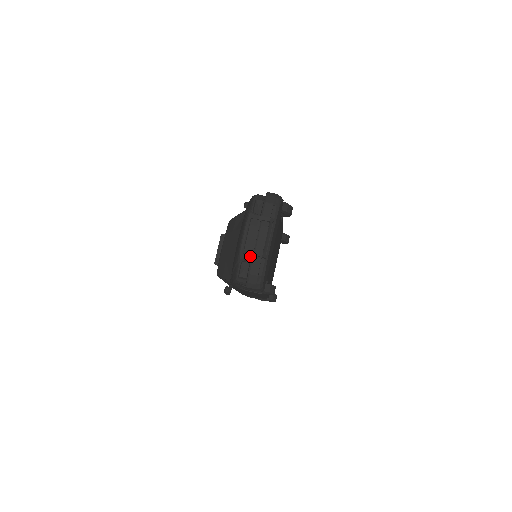
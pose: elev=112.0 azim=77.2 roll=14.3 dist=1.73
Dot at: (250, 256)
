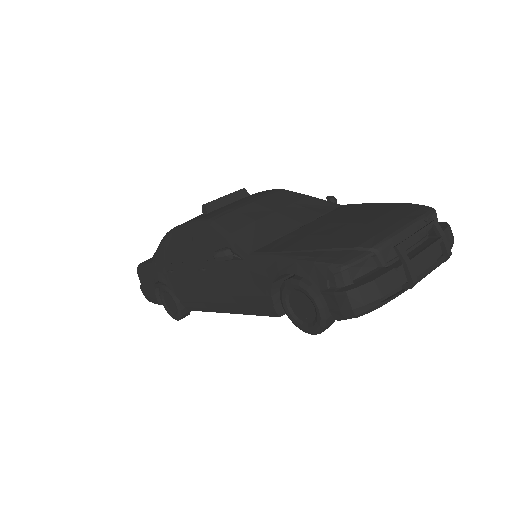
Dot at: (389, 262)
